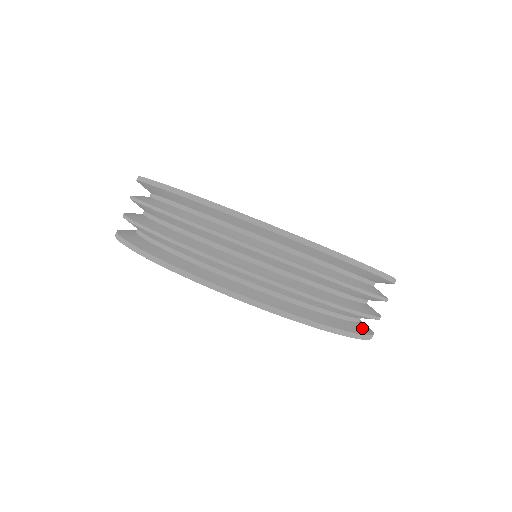
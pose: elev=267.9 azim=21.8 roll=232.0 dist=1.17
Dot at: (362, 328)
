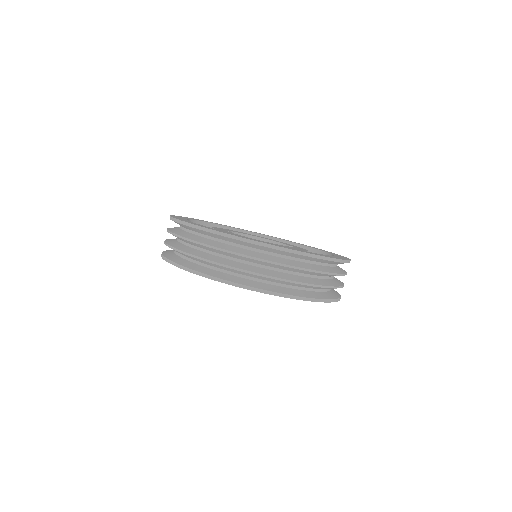
Dot at: (282, 290)
